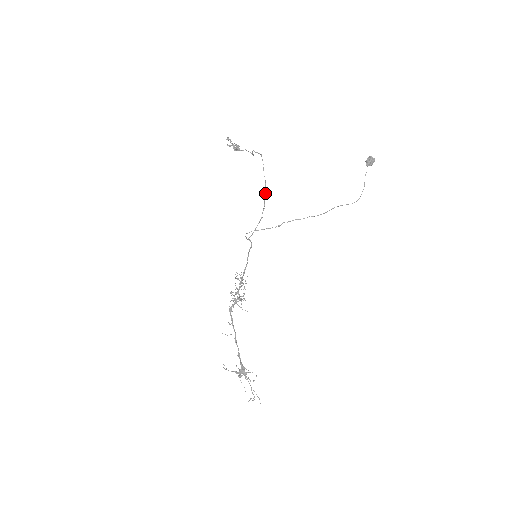
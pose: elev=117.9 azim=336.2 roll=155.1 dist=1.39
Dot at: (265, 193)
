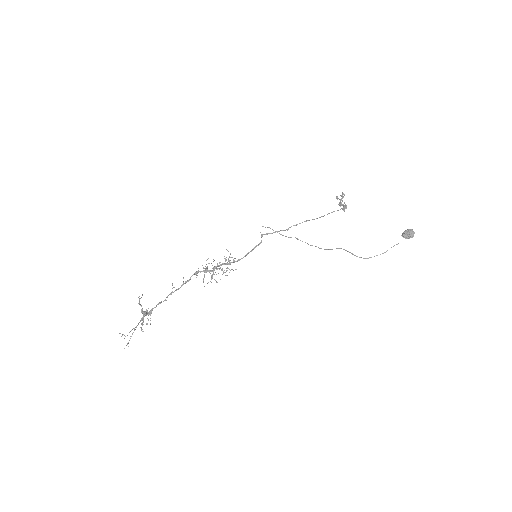
Dot at: (312, 219)
